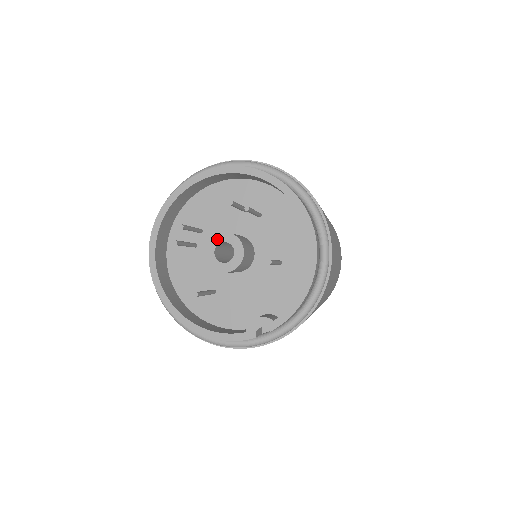
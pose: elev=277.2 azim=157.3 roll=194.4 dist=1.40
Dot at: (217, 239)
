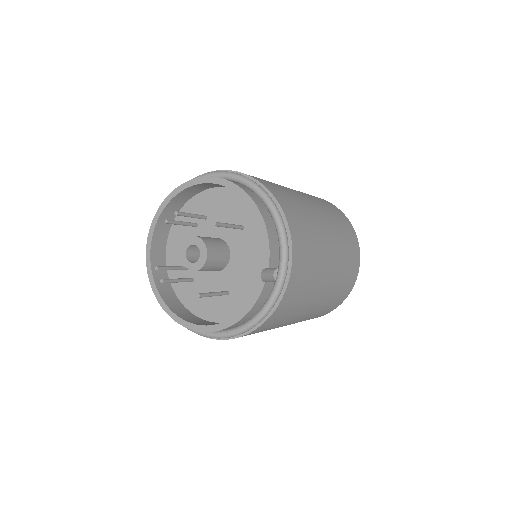
Dot at: (182, 252)
